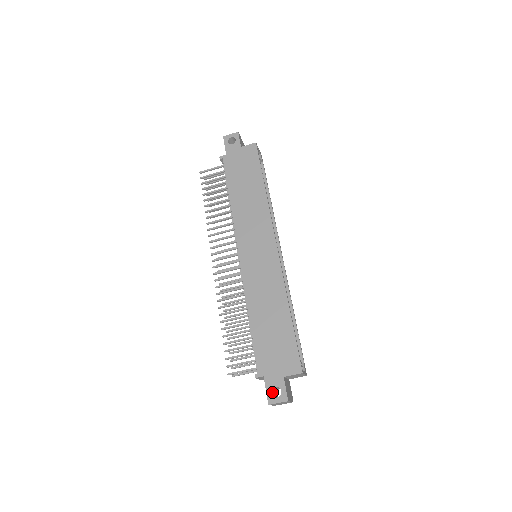
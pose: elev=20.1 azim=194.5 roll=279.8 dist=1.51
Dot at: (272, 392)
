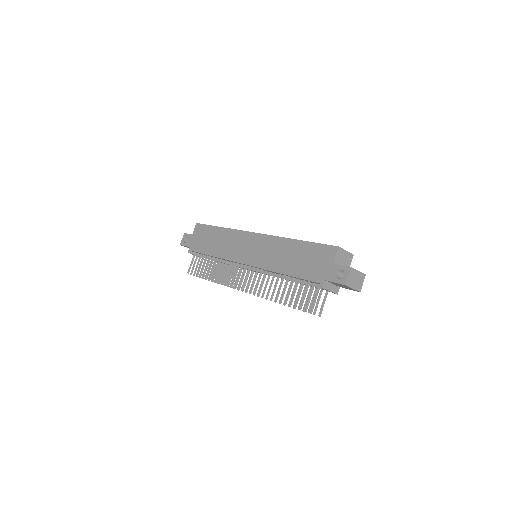
Dot at: occluded
